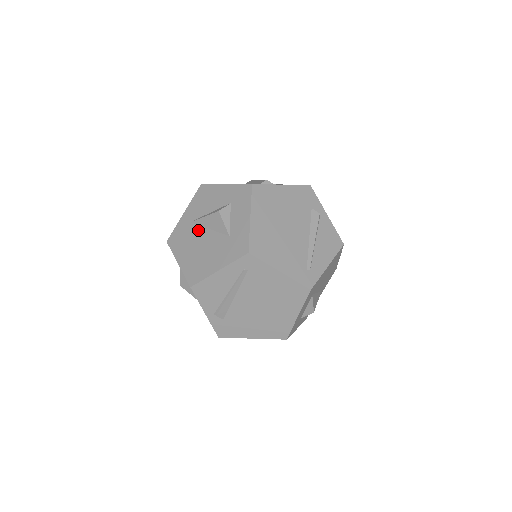
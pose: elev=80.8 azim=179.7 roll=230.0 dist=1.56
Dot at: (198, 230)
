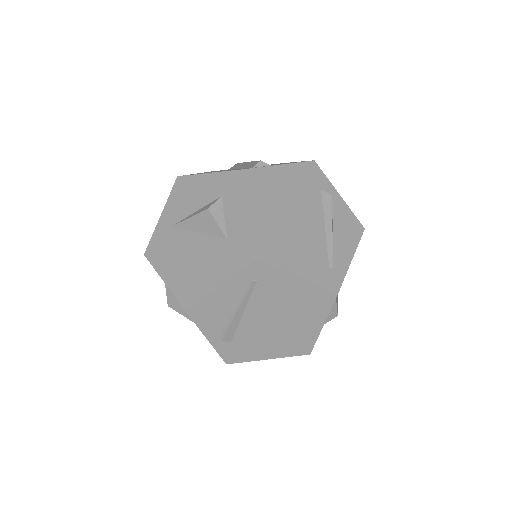
Dot at: (183, 236)
